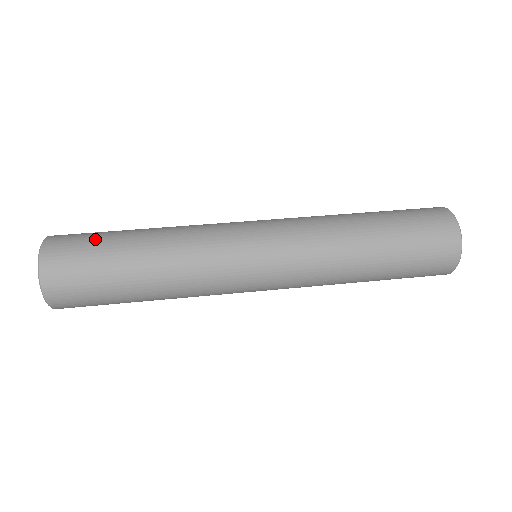
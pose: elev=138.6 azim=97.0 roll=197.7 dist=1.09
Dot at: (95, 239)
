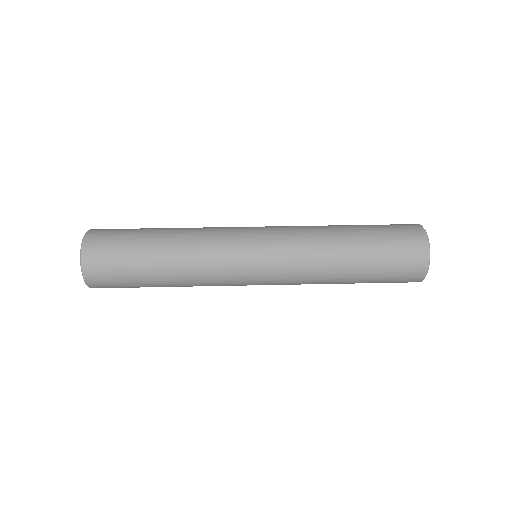
Dot at: (123, 248)
